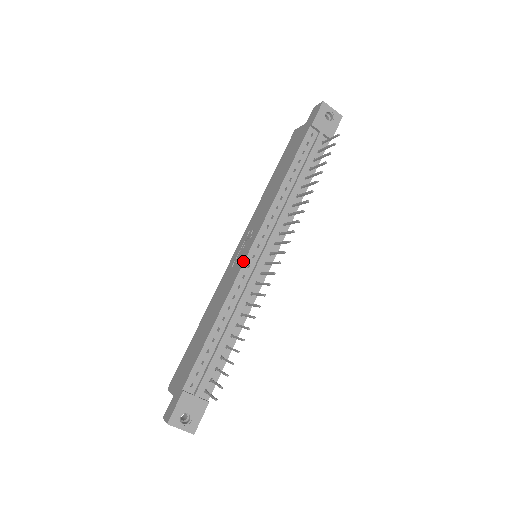
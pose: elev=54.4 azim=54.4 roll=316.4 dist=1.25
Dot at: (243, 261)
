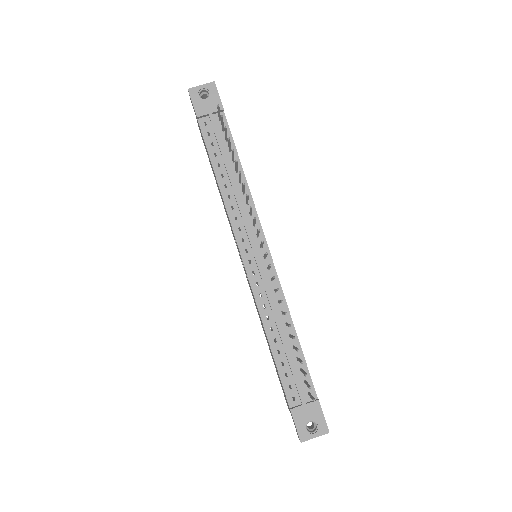
Dot at: (246, 273)
